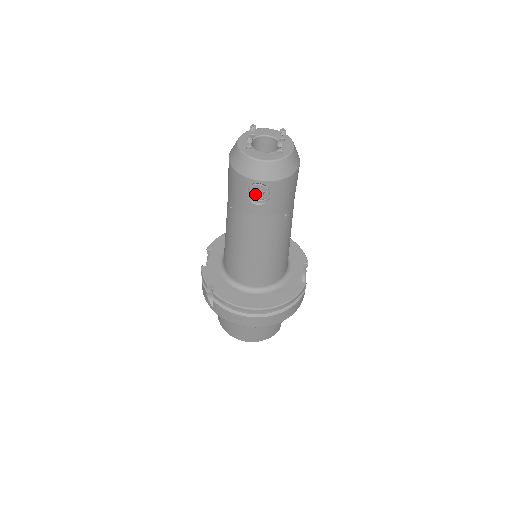
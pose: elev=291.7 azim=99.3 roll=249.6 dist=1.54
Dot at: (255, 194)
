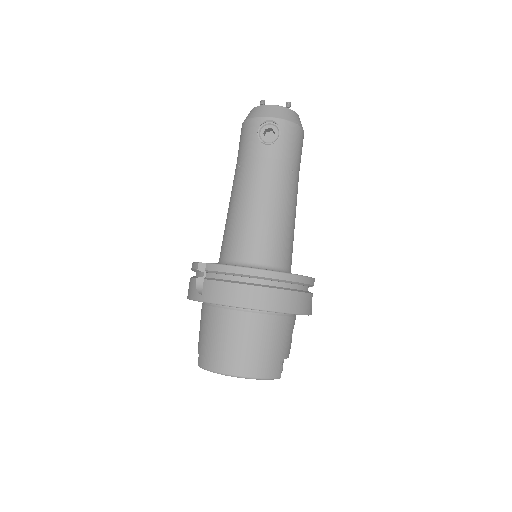
Dot at: (265, 138)
